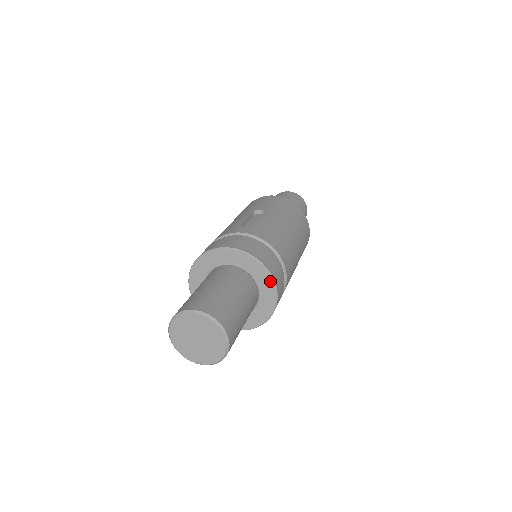
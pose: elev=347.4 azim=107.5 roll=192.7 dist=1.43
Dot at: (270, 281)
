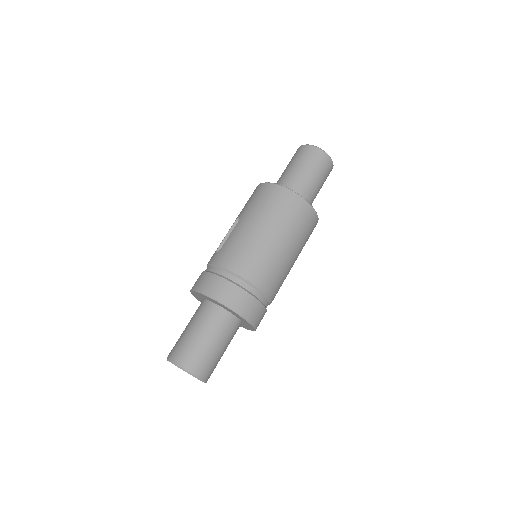
Dot at: (225, 307)
